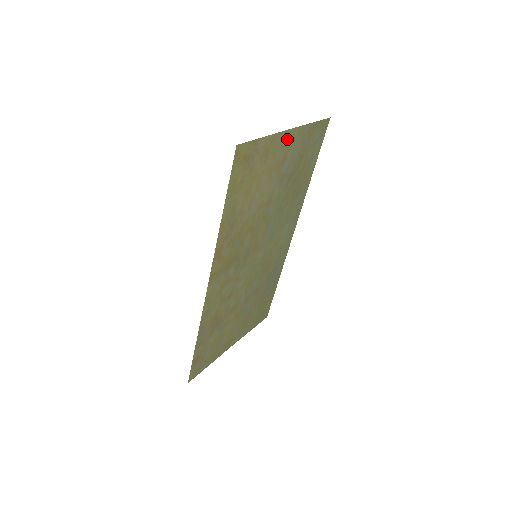
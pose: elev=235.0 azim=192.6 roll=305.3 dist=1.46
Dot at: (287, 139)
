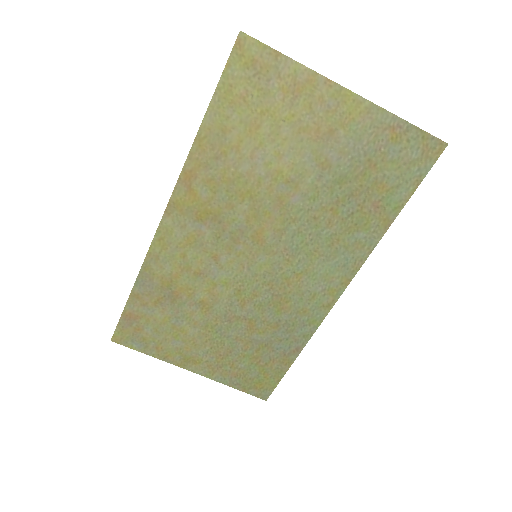
Dot at: (342, 103)
